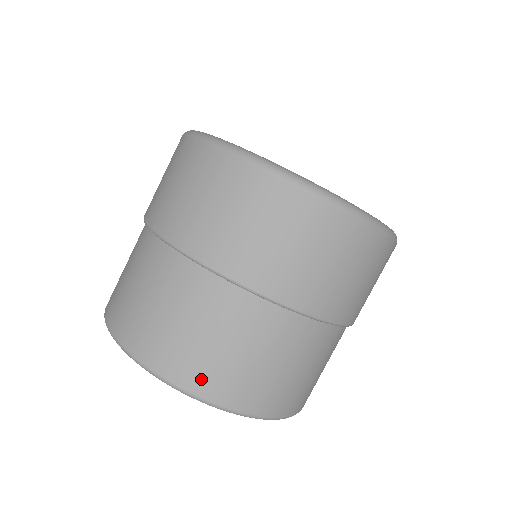
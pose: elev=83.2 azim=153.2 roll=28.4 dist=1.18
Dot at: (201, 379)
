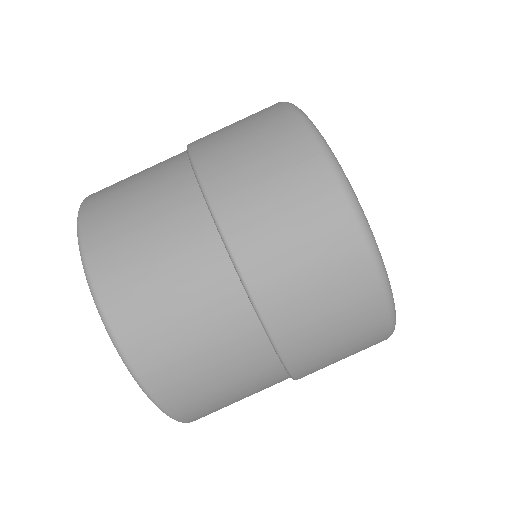
Dot at: (99, 229)
